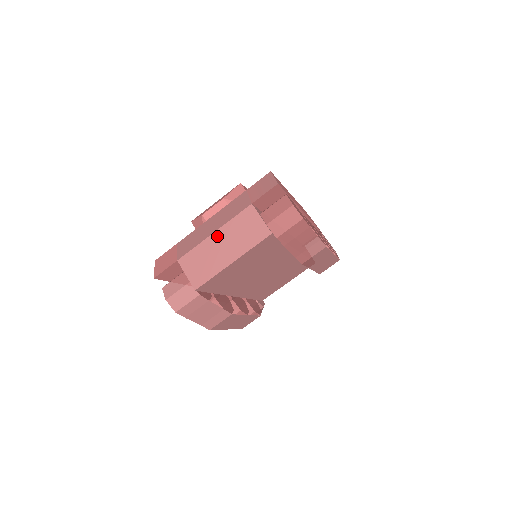
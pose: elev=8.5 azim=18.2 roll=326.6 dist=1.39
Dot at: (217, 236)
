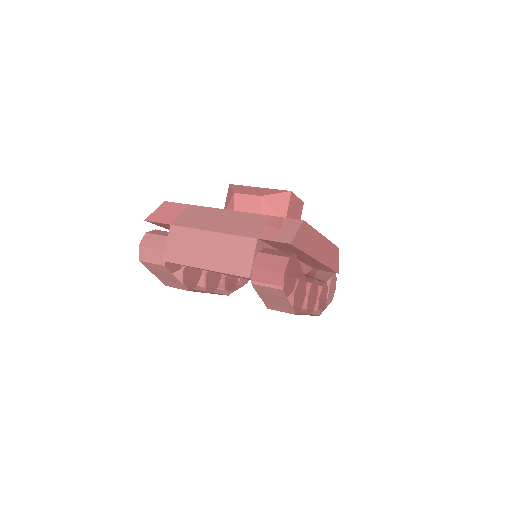
Dot at: (212, 237)
